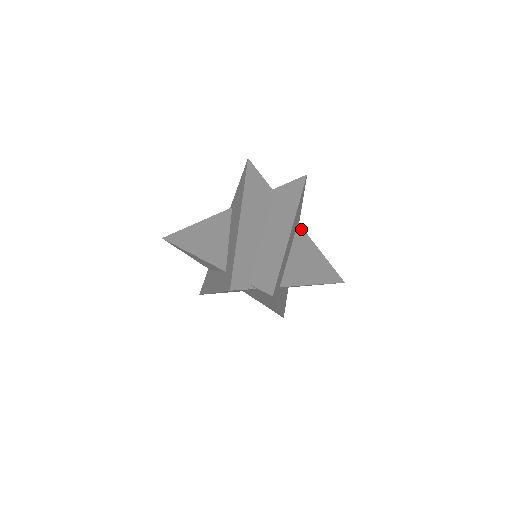
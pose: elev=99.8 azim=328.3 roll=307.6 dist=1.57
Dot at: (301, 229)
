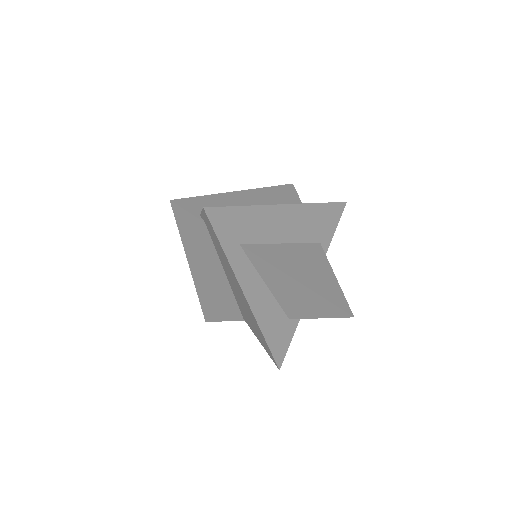
Dot at: (320, 248)
